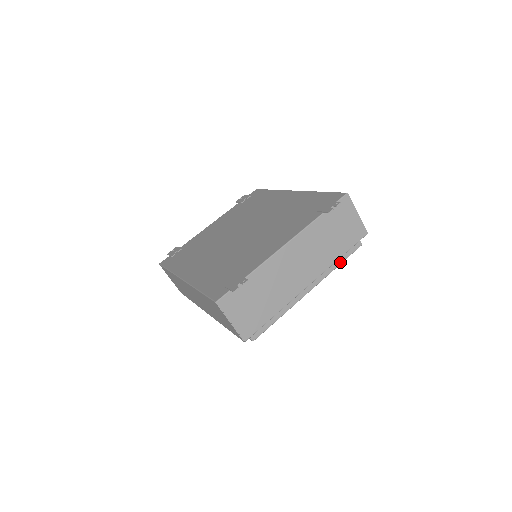
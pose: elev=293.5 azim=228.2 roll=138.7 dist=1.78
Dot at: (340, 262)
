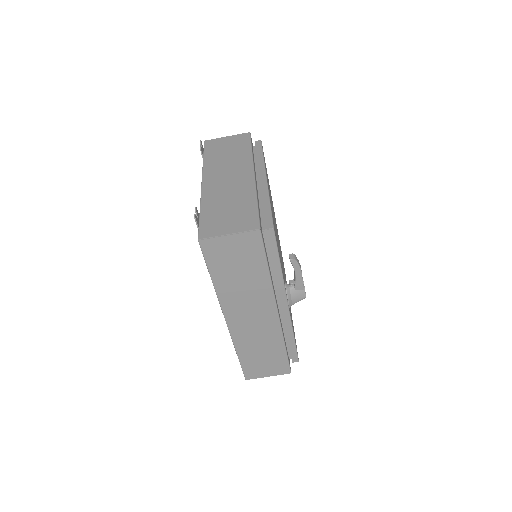
Dot at: (261, 155)
